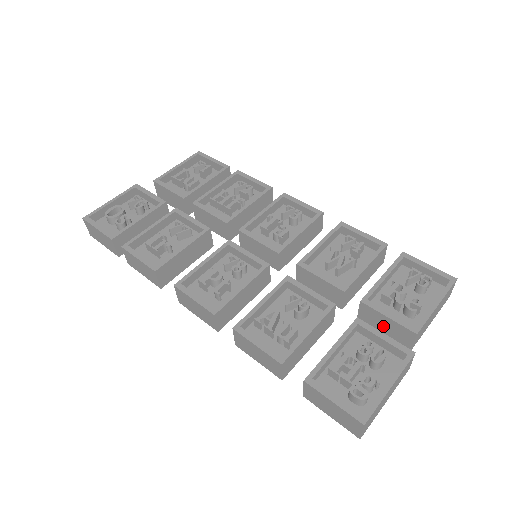
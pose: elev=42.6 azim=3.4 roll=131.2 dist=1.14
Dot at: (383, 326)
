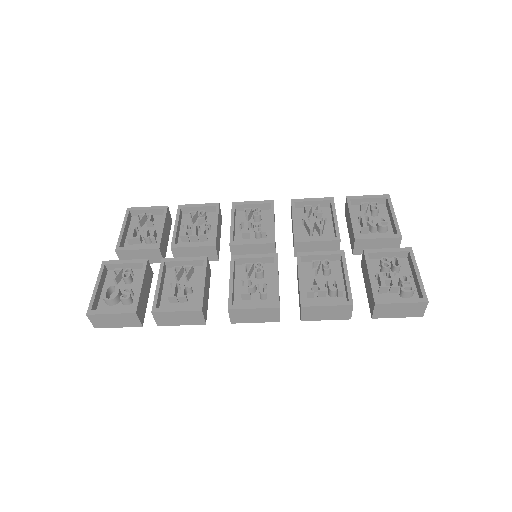
Dot at: (375, 247)
